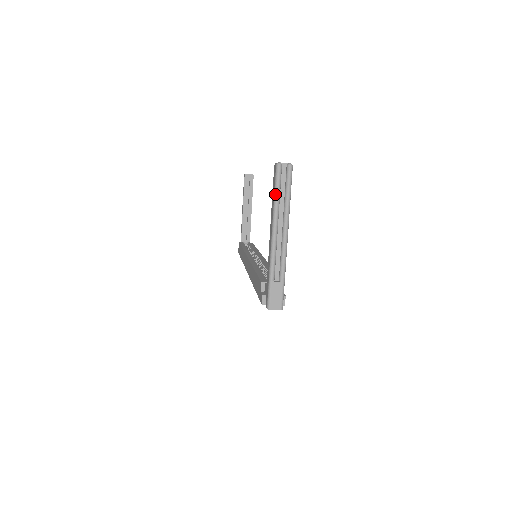
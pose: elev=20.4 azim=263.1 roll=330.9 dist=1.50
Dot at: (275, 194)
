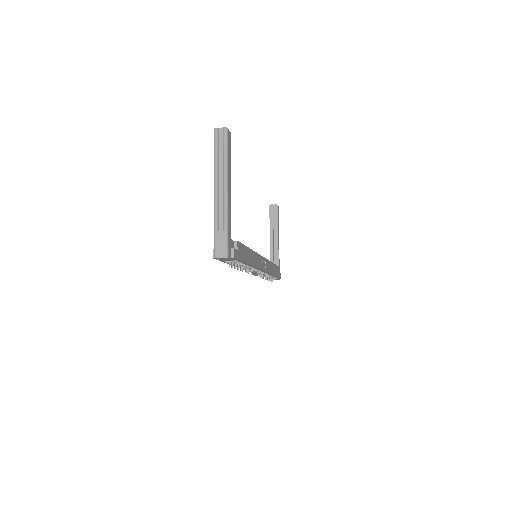
Dot at: (214, 154)
